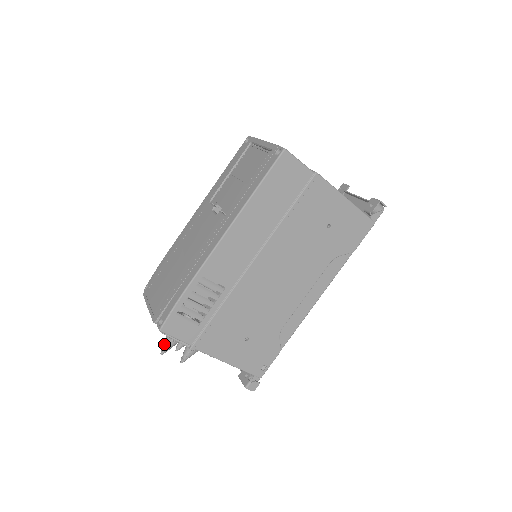
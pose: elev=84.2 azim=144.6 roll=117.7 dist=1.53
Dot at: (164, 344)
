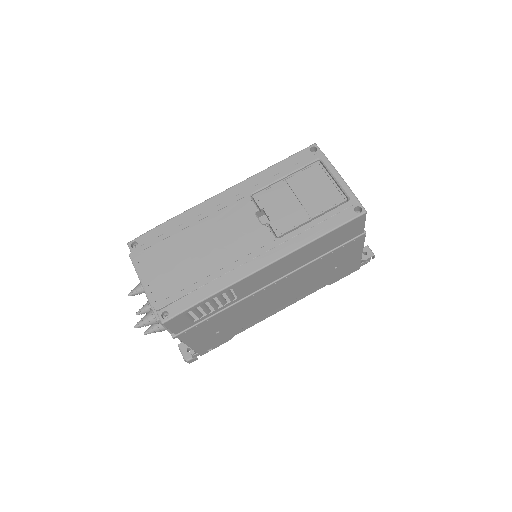
Dot at: (144, 321)
